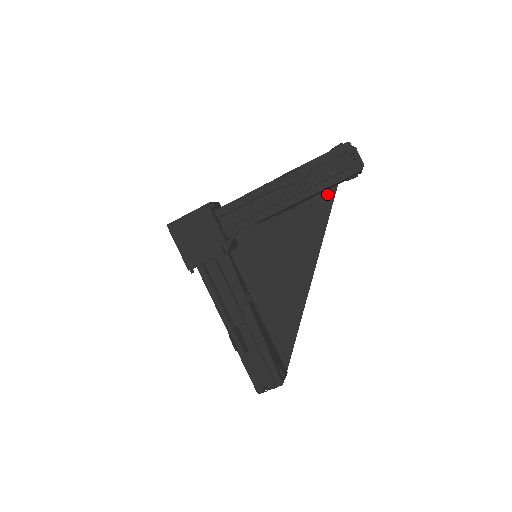
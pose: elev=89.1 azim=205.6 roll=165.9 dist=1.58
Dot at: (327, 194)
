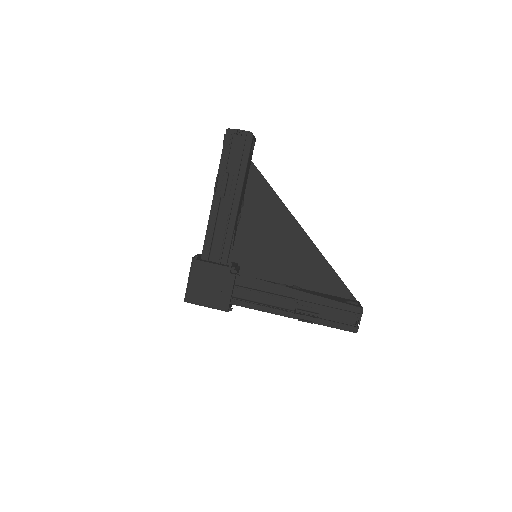
Dot at: (252, 173)
